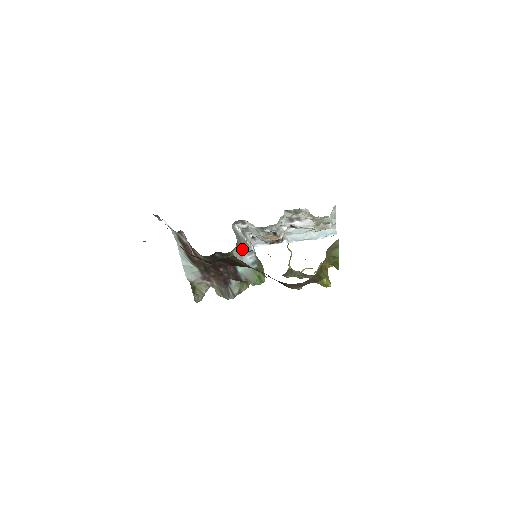
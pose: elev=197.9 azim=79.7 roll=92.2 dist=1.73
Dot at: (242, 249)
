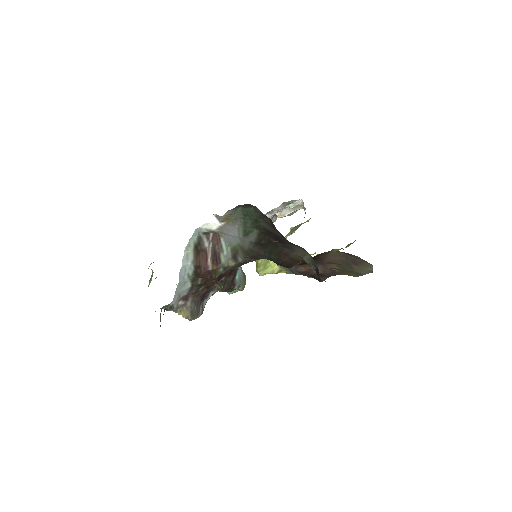
Dot at: occluded
